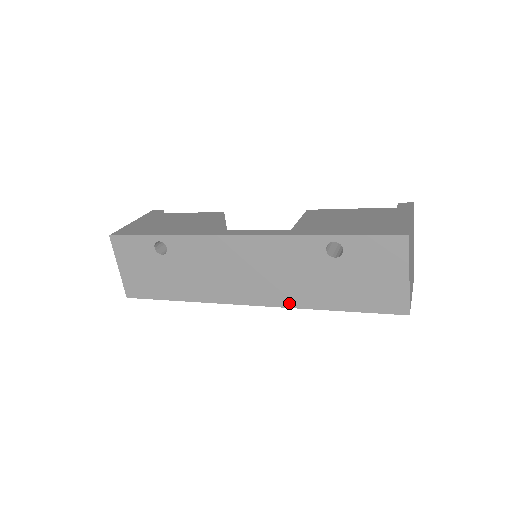
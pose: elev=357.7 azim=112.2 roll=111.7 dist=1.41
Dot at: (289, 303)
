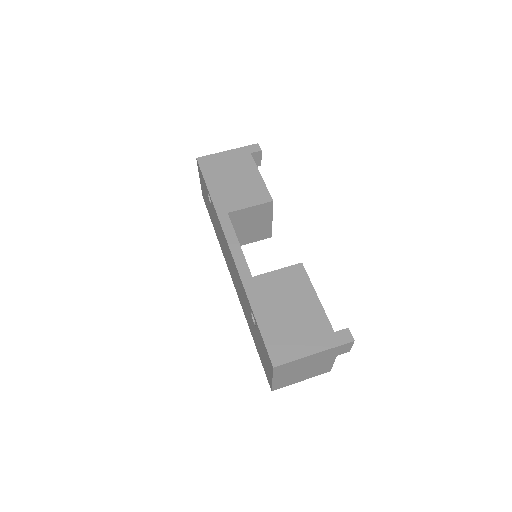
Dot at: occluded
